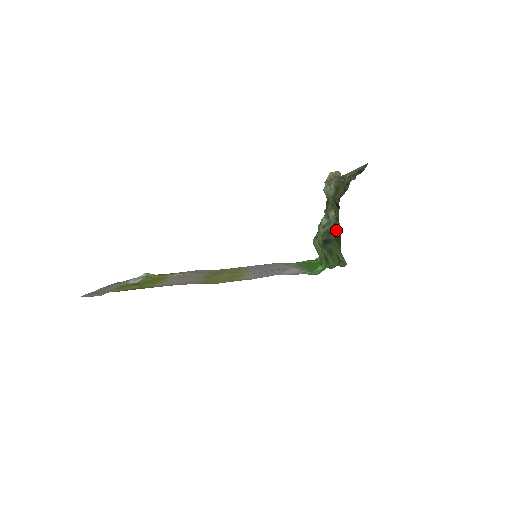
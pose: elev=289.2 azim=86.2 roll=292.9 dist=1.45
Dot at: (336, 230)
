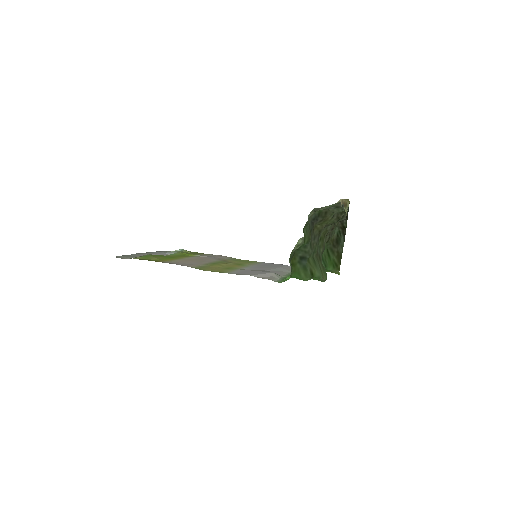
Dot at: (339, 249)
